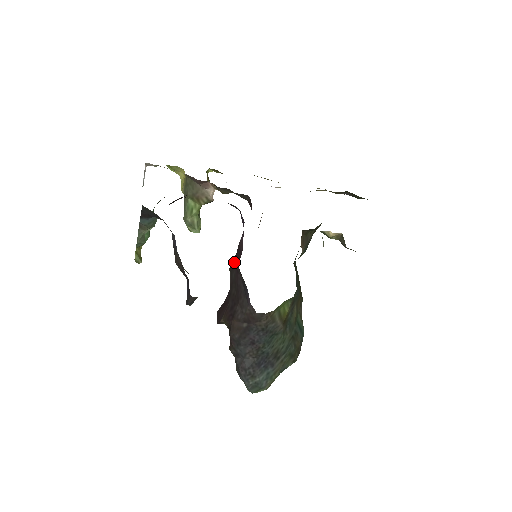
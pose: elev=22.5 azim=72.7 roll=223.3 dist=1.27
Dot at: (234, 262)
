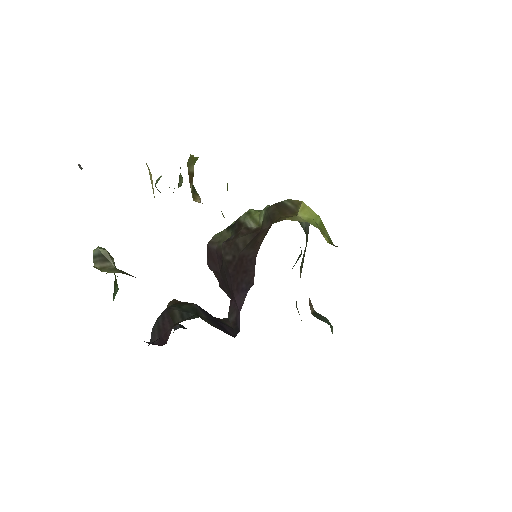
Dot at: (227, 274)
